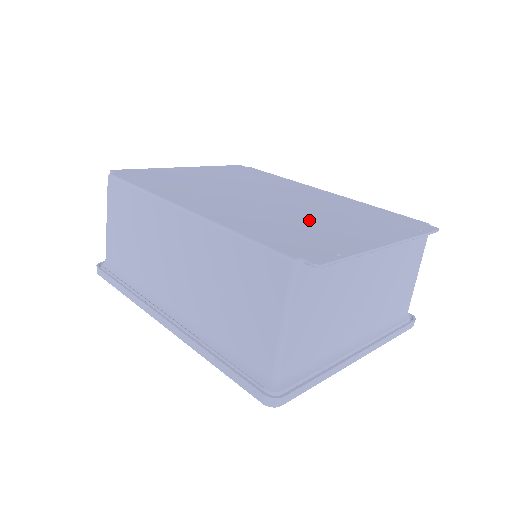
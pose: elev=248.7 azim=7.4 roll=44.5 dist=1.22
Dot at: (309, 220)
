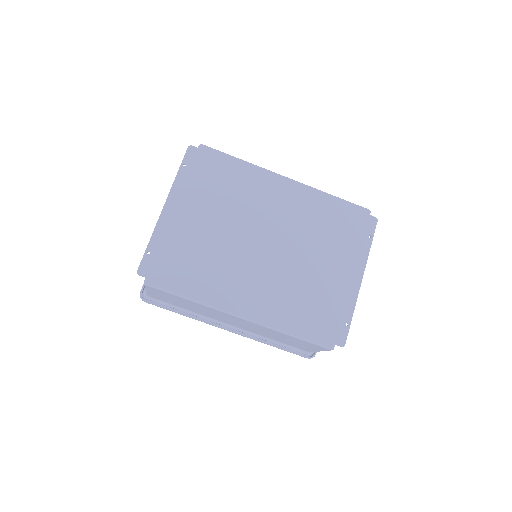
Dot at: (311, 274)
